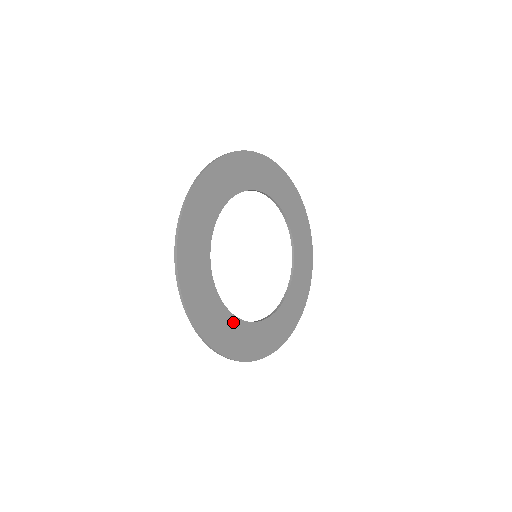
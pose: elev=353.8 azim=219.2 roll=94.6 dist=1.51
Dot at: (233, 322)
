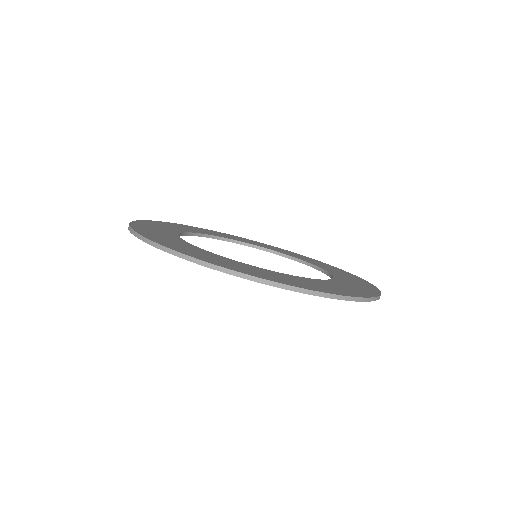
Dot at: (213, 255)
